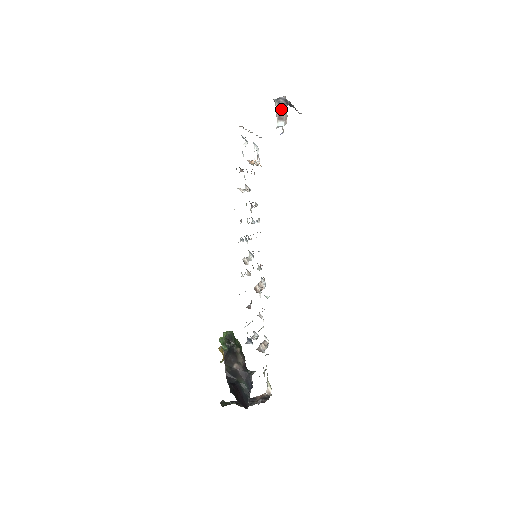
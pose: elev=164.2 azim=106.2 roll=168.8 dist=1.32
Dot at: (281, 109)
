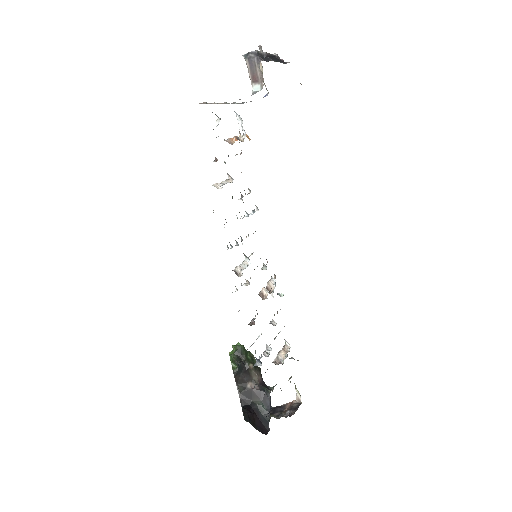
Dot at: (254, 68)
